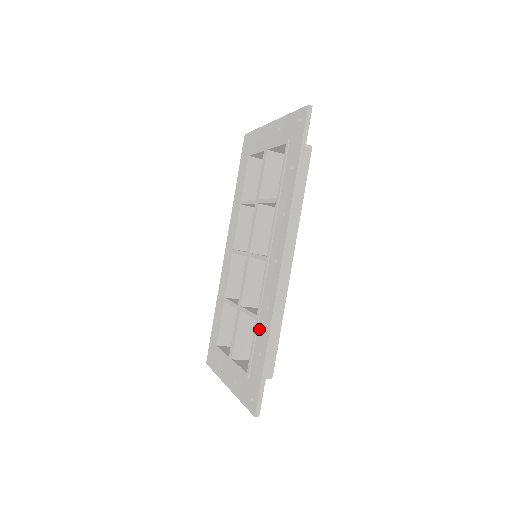
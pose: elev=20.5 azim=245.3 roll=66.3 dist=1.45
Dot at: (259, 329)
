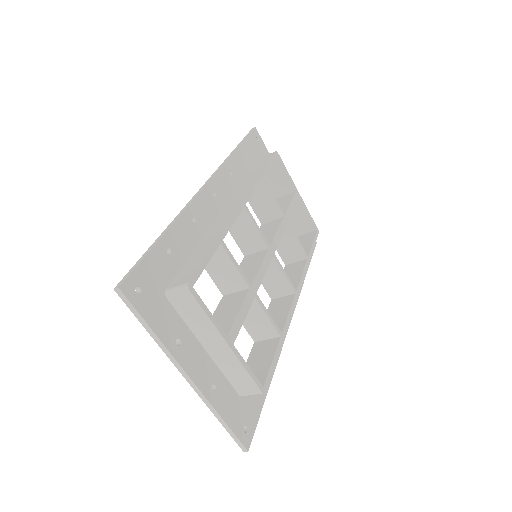
Dot at: occluded
